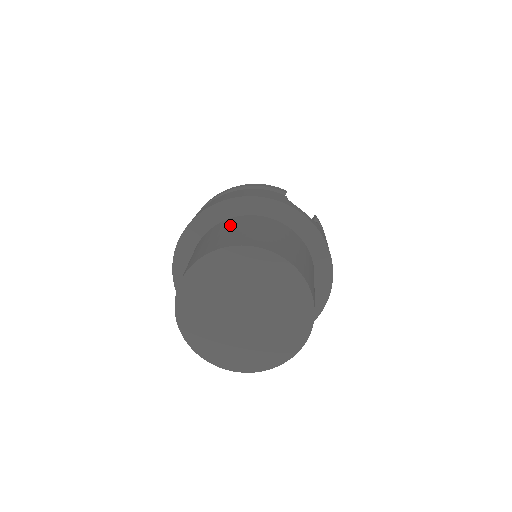
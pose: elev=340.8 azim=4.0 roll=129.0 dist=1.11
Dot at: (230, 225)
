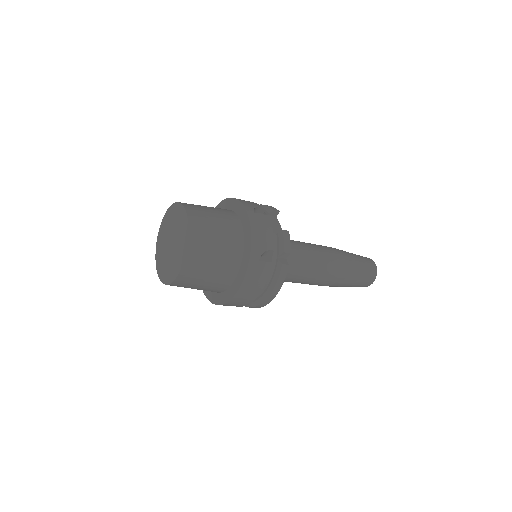
Dot at: occluded
